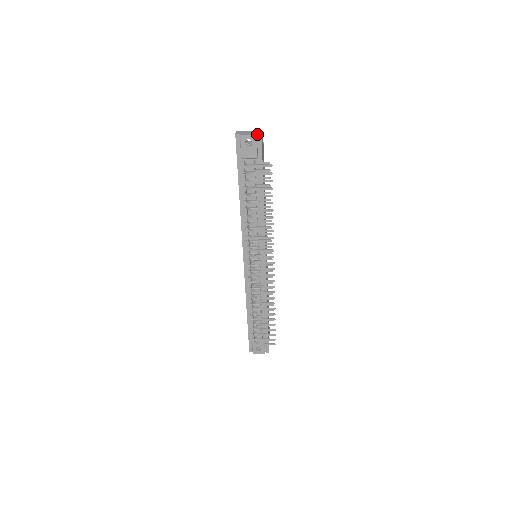
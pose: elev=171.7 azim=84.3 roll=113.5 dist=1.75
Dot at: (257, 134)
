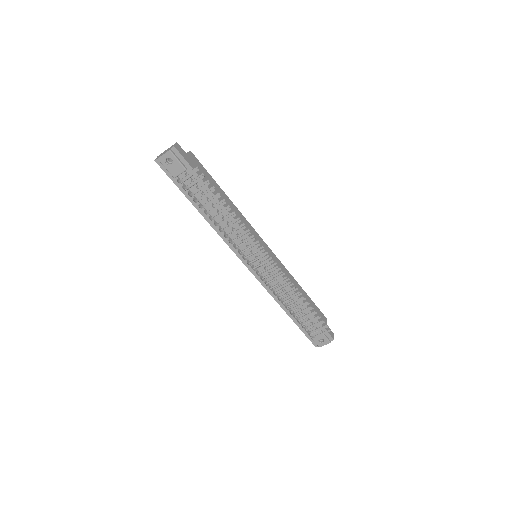
Dot at: (171, 149)
